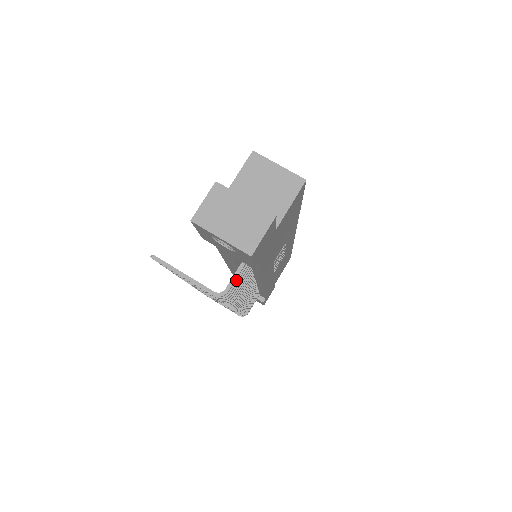
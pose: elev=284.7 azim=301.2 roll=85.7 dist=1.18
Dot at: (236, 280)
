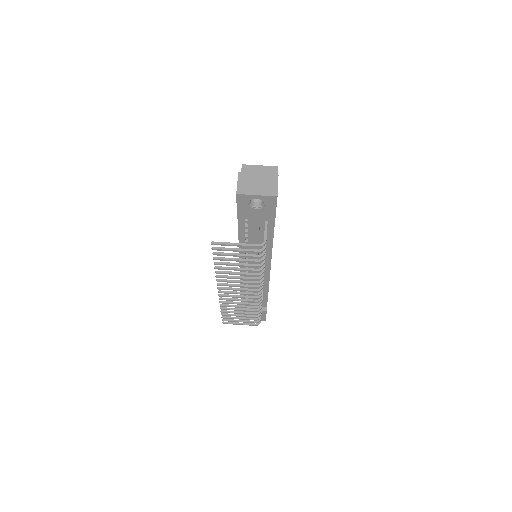
Dot at: occluded
